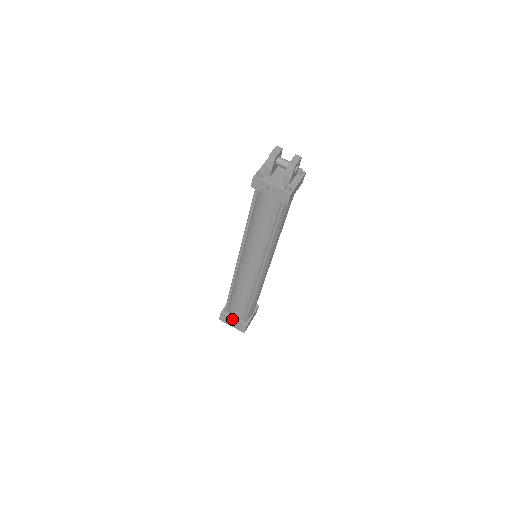
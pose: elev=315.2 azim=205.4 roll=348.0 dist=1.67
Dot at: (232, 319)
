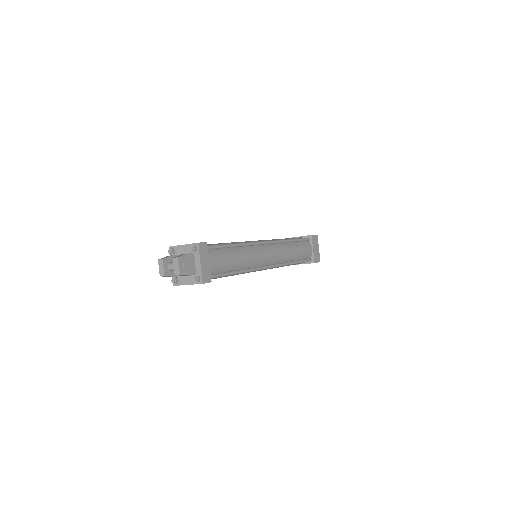
Dot at: occluded
